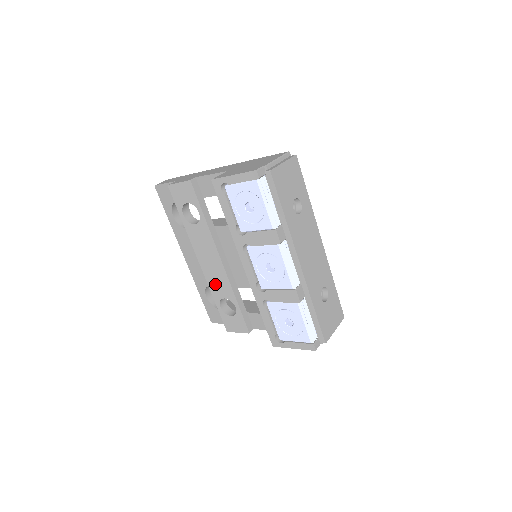
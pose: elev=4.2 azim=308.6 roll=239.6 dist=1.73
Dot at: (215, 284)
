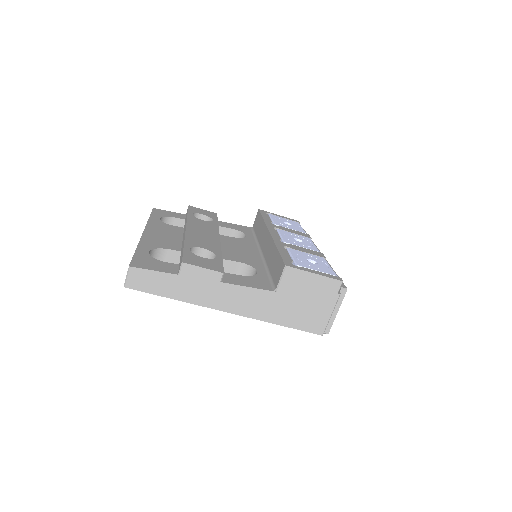
Dot at: (197, 240)
